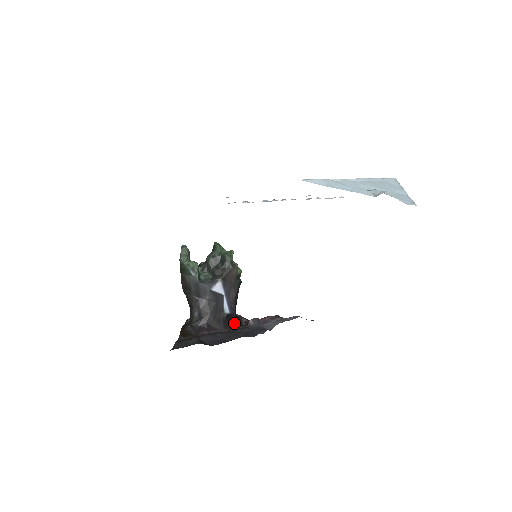
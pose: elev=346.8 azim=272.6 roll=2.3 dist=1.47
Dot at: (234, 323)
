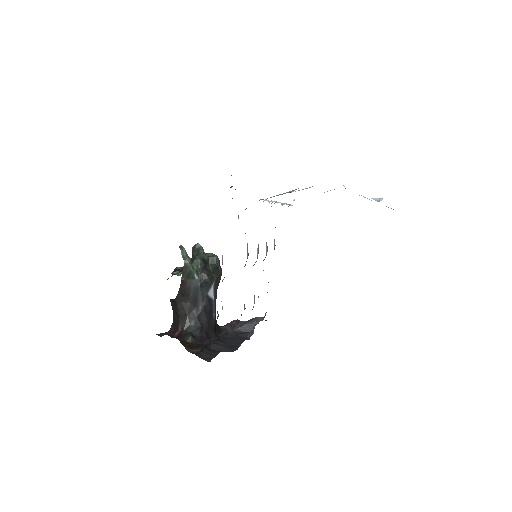
Dot at: (218, 330)
